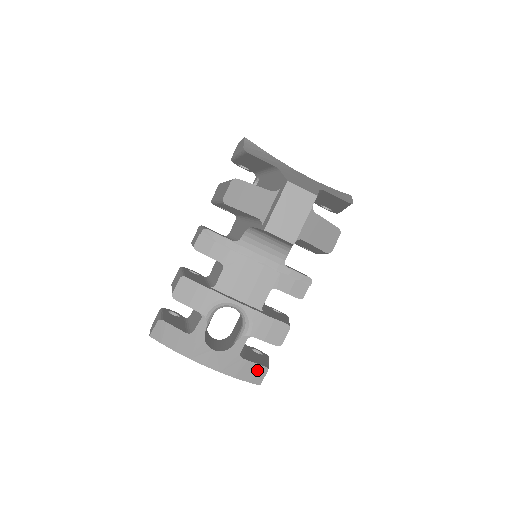
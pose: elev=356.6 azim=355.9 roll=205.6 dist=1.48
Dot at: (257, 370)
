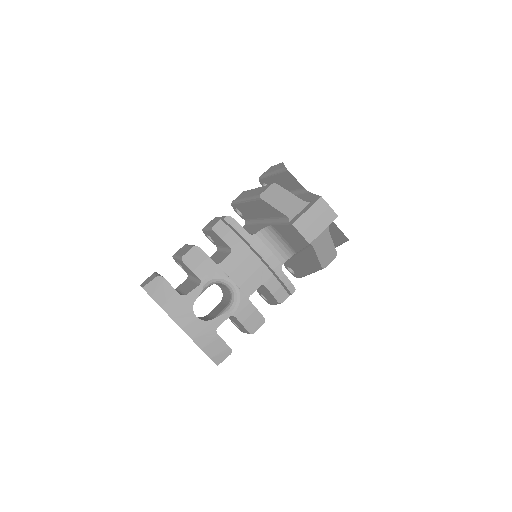
Dot at: (223, 349)
